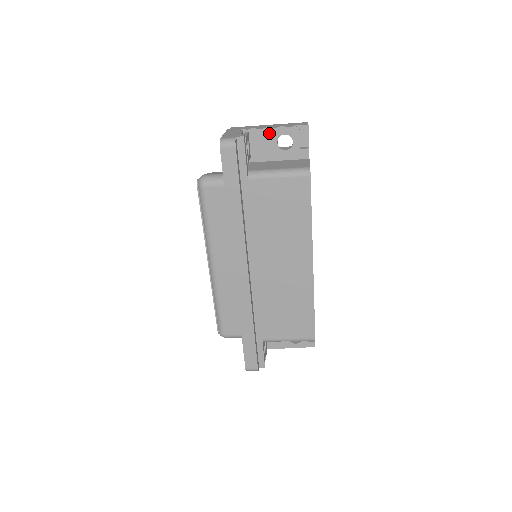
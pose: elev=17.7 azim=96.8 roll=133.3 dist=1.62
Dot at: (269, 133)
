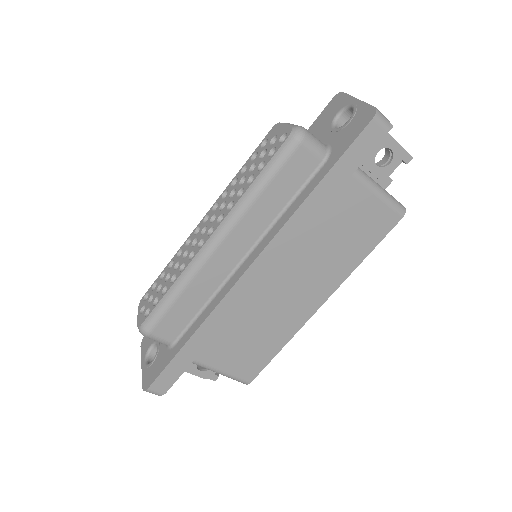
Dot at: occluded
